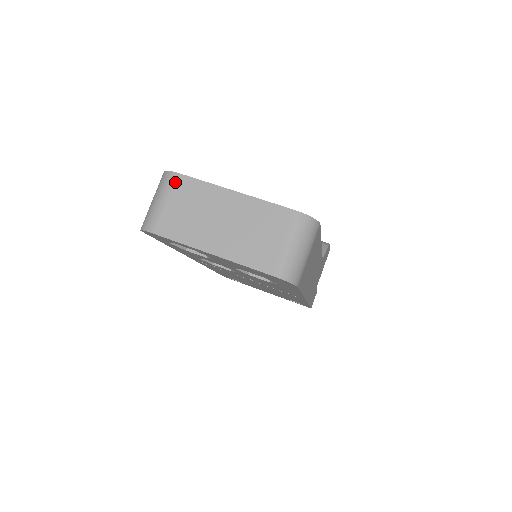
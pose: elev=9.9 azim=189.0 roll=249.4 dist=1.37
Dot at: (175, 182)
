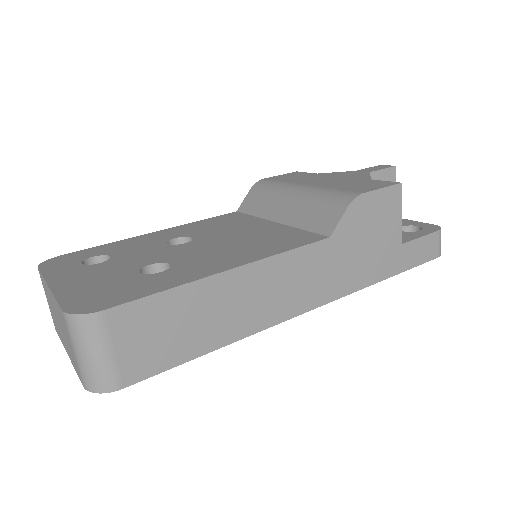
Dot at: occluded
